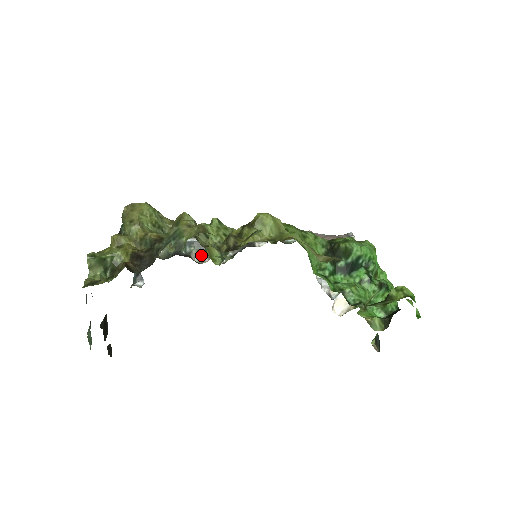
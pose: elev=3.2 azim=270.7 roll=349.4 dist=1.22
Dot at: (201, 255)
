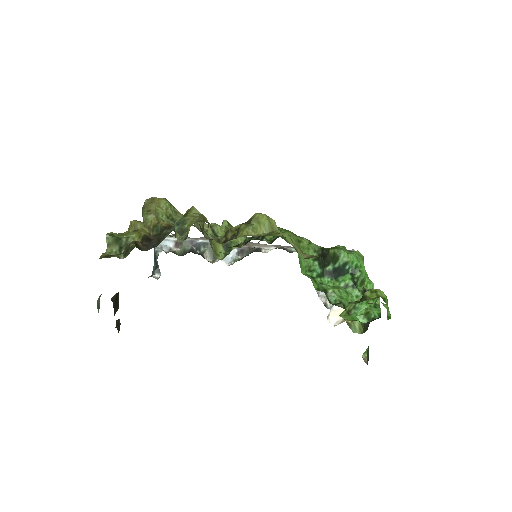
Dot at: (213, 255)
